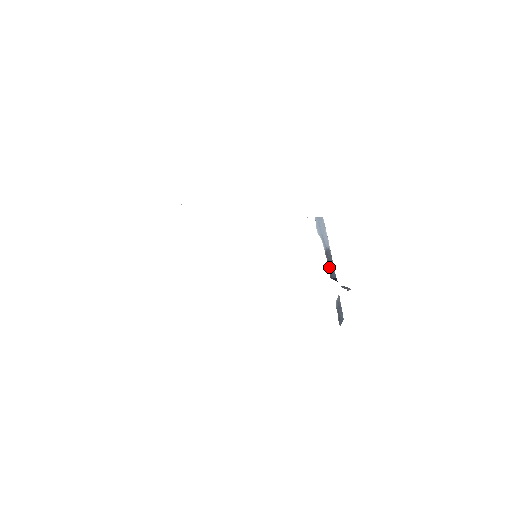
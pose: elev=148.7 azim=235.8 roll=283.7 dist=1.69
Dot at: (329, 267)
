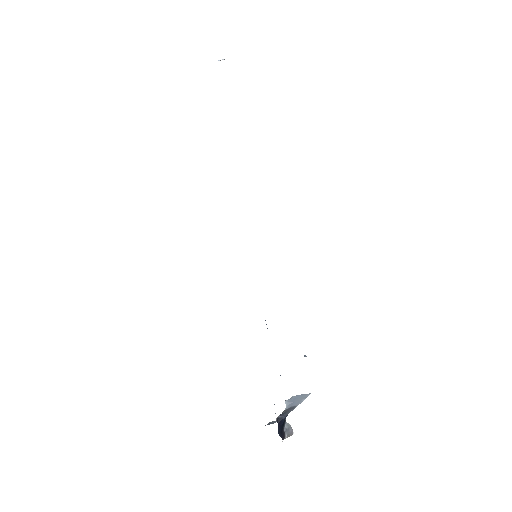
Dot at: (282, 413)
